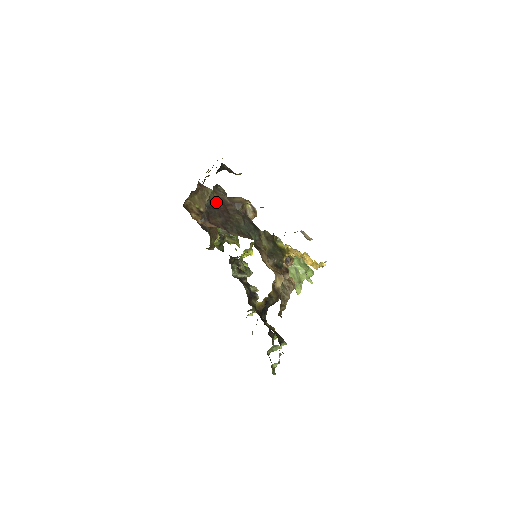
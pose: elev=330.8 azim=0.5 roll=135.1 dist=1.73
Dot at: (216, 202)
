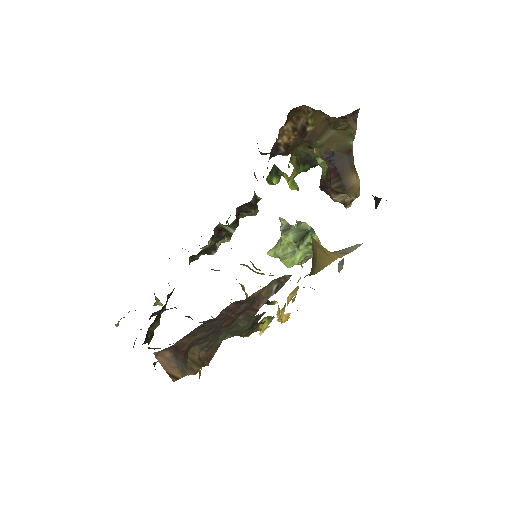
Dot at: (240, 305)
